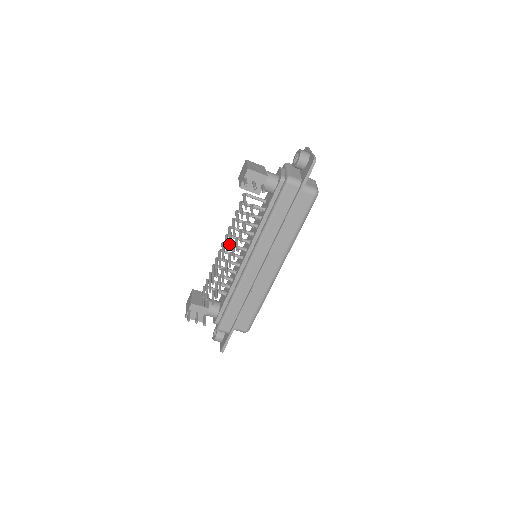
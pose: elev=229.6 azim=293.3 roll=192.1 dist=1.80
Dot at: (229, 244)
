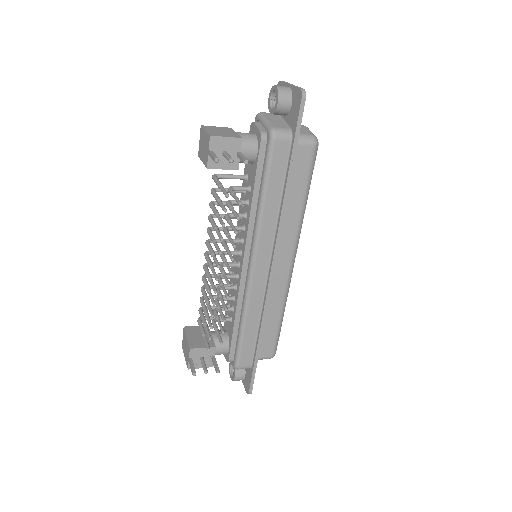
Dot at: occluded
